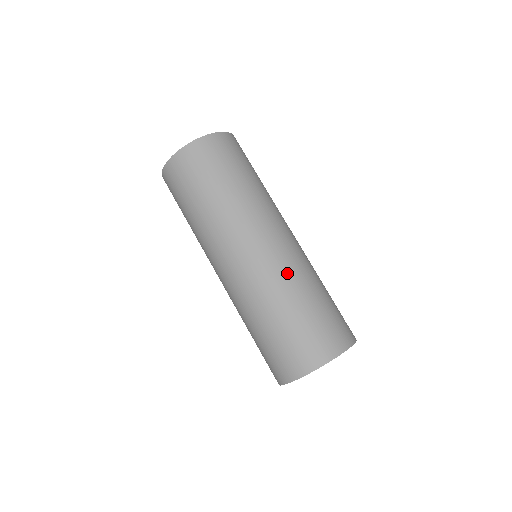
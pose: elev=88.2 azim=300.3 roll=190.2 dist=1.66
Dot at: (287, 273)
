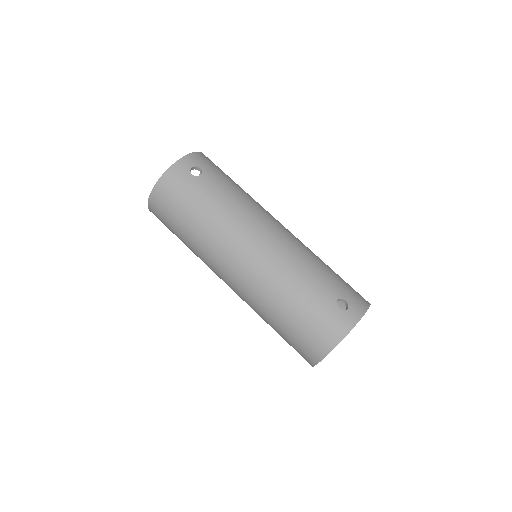
Dot at: (259, 294)
